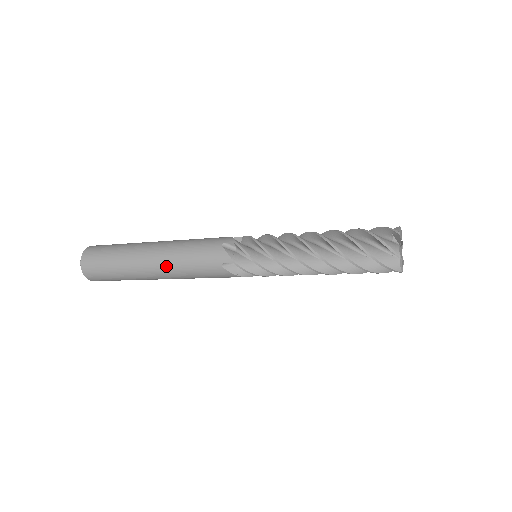
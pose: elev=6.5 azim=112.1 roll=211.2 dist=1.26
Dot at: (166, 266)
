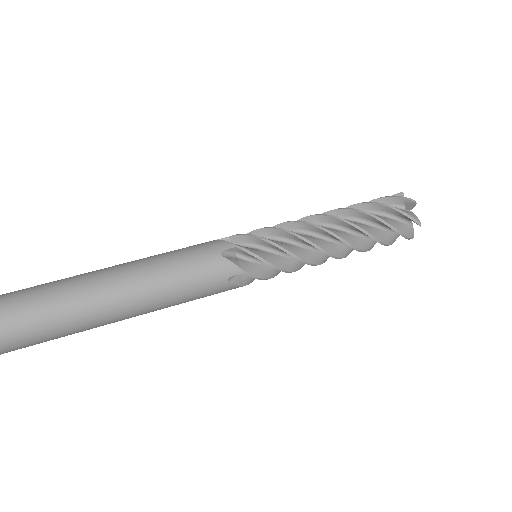
Dot at: (144, 302)
